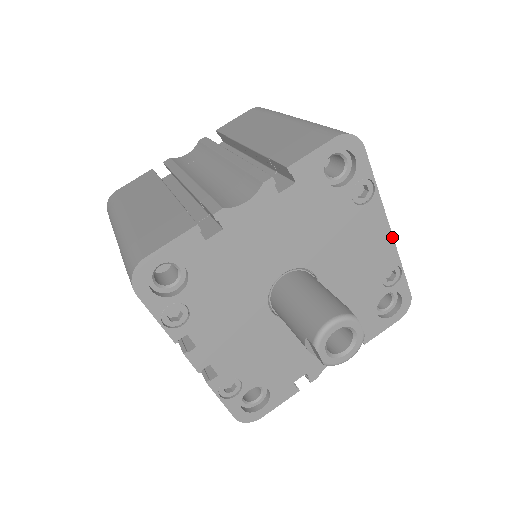
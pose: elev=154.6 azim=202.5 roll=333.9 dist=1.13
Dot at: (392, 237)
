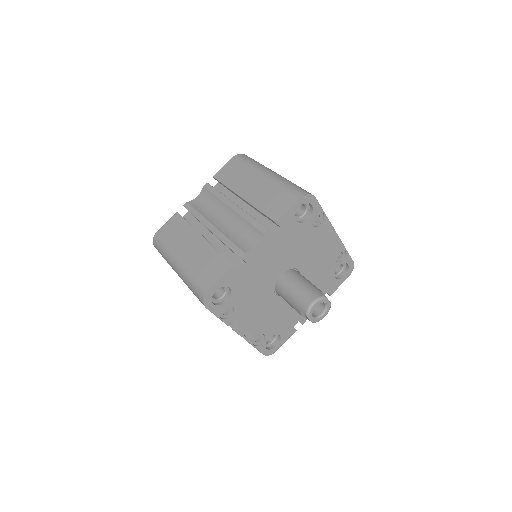
Dot at: (338, 236)
